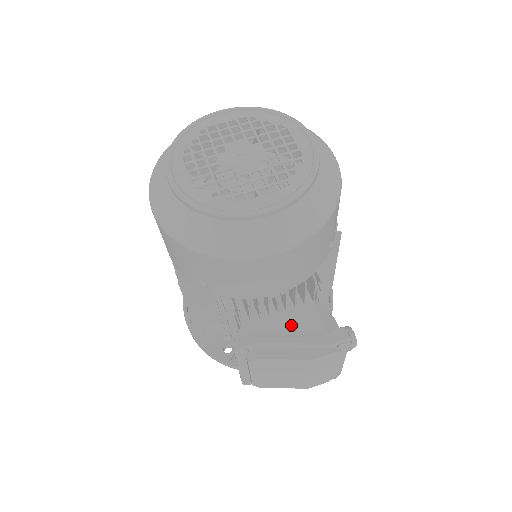
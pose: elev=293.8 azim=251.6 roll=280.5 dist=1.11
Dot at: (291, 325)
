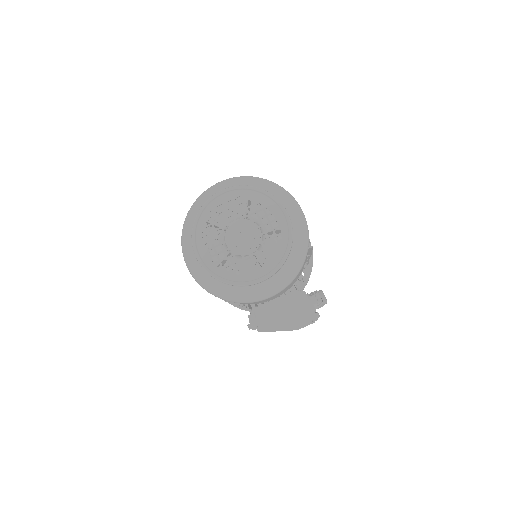
Dot at: (283, 310)
